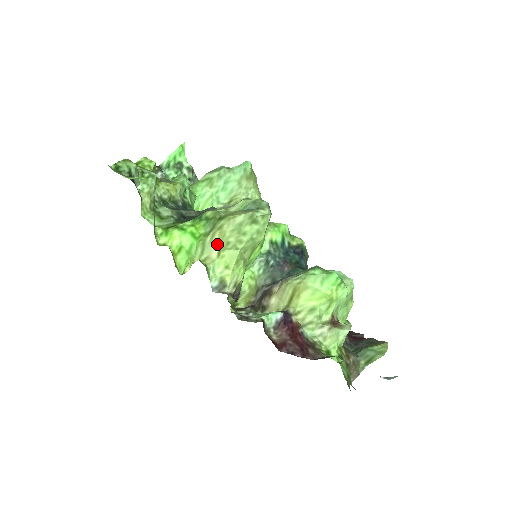
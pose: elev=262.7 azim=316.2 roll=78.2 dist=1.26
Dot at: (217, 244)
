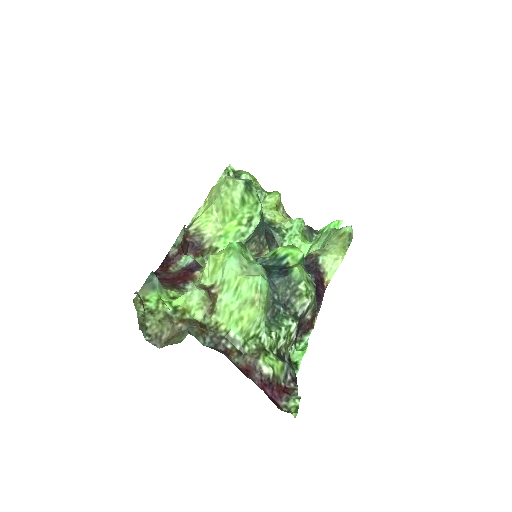
Dot at: (208, 196)
